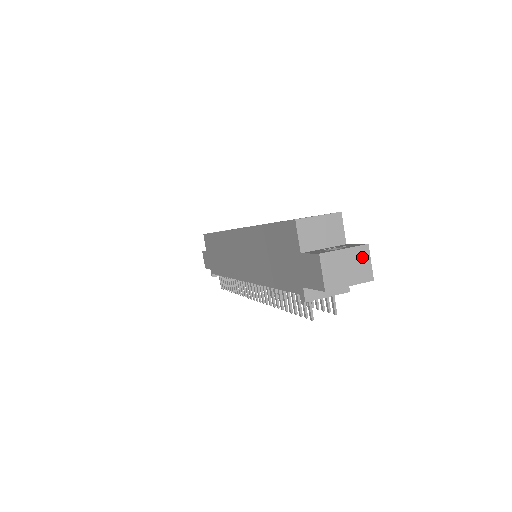
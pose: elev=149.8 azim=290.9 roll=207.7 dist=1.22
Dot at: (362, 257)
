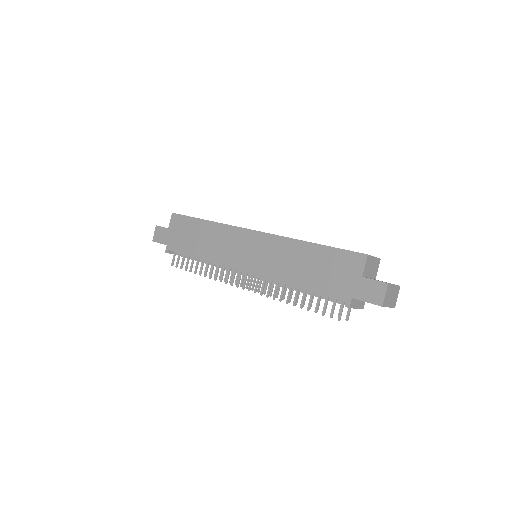
Dot at: (397, 292)
